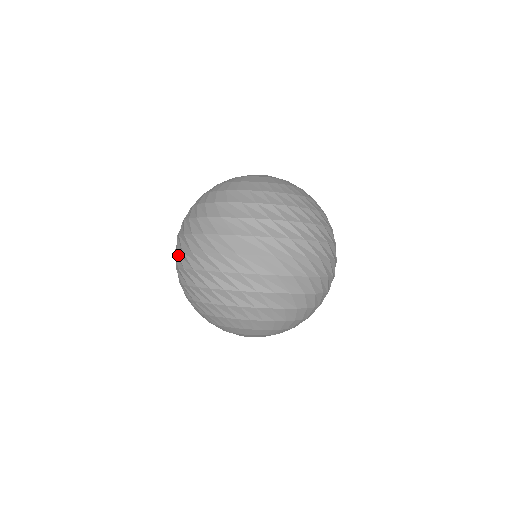
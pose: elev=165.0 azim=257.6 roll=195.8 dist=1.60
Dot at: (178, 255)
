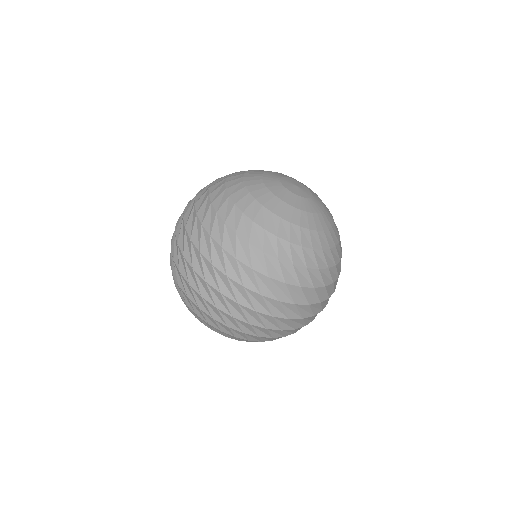
Dot at: occluded
